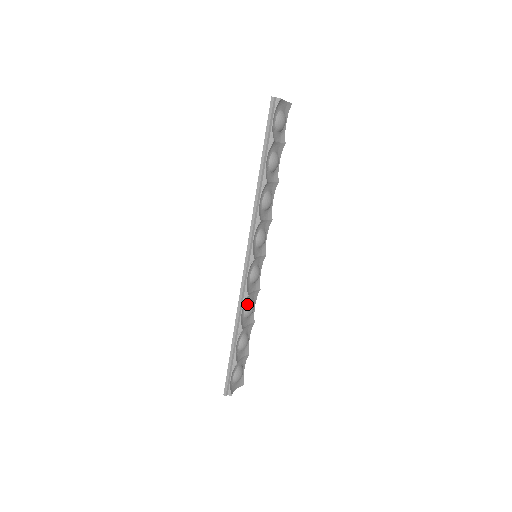
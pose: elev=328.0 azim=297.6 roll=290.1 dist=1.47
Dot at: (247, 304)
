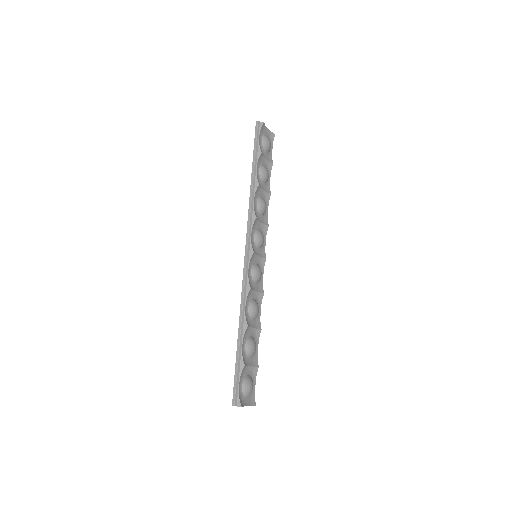
Dot at: (251, 301)
